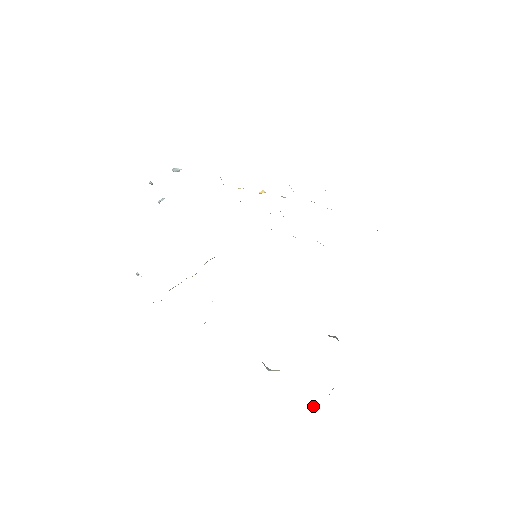
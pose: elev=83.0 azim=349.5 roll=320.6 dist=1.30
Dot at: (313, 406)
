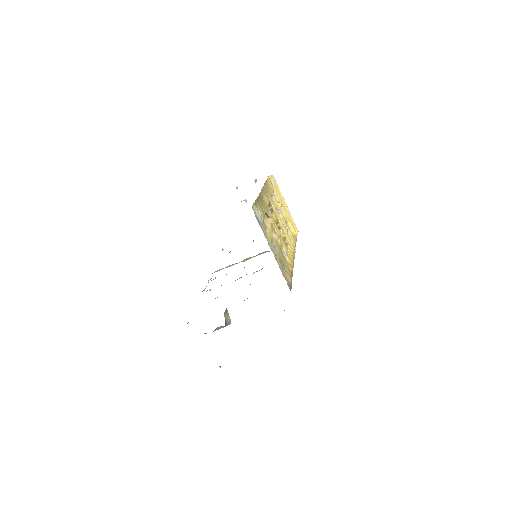
Dot at: occluded
